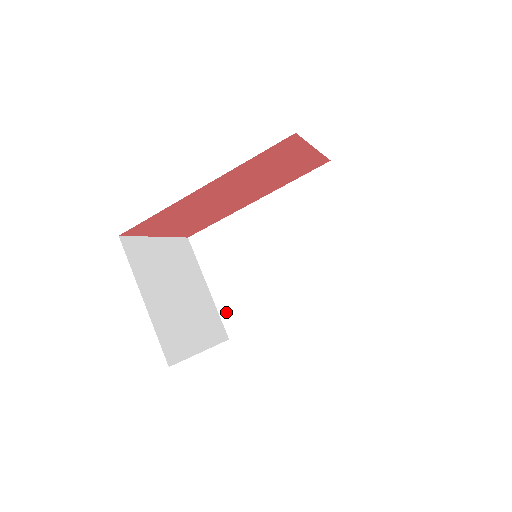
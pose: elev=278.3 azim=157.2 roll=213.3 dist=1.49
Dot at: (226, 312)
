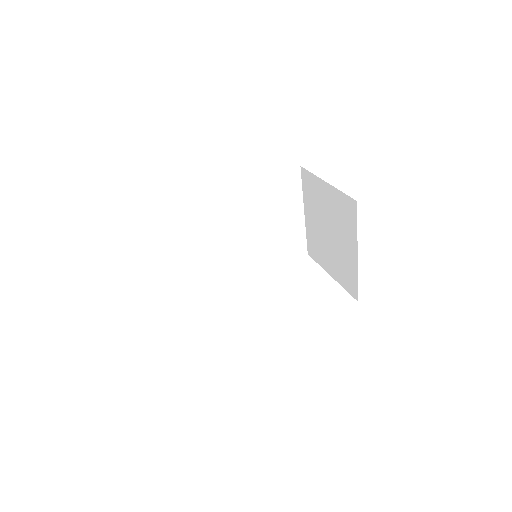
Dot at: (179, 278)
